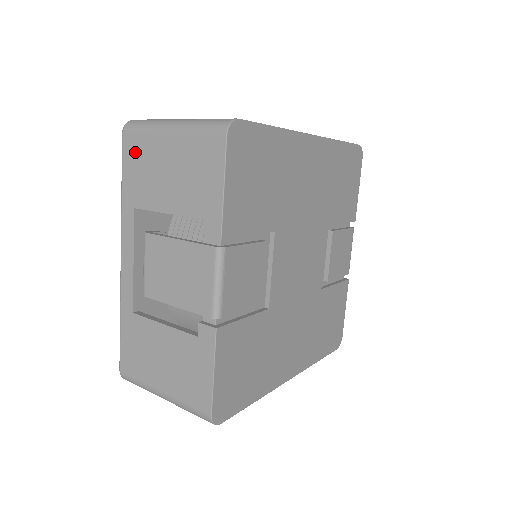
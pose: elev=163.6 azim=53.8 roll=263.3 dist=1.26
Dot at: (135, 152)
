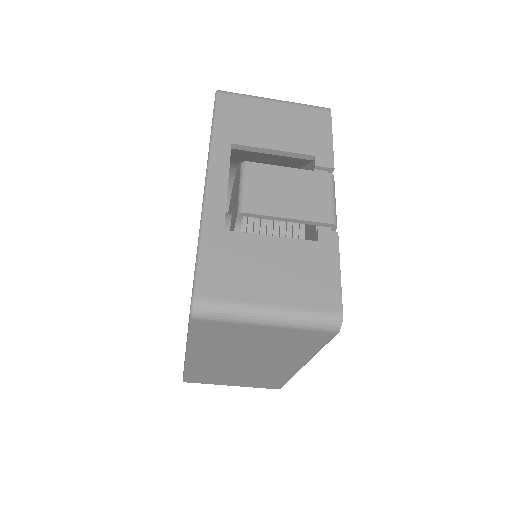
Dot at: (234, 107)
